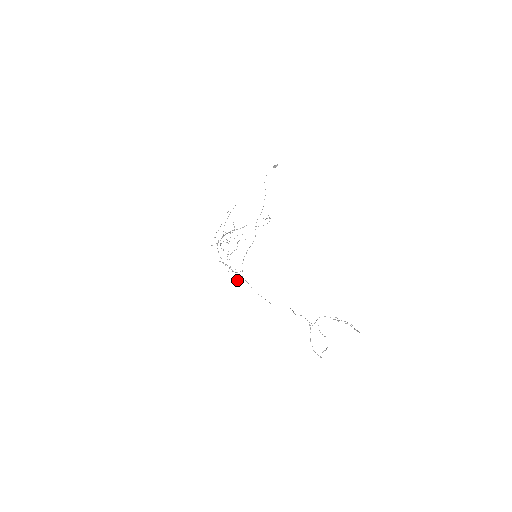
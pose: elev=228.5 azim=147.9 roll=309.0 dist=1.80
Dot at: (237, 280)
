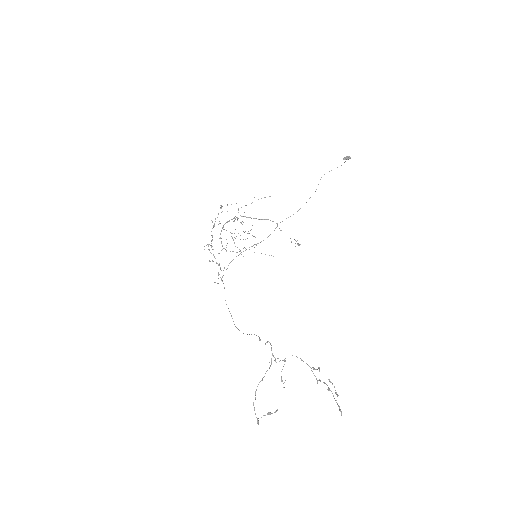
Dot at: (214, 282)
